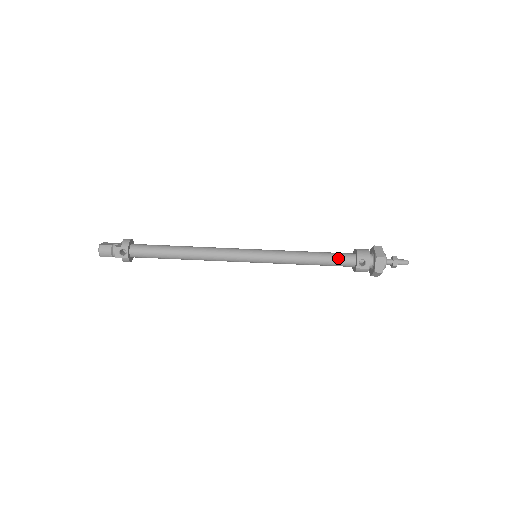
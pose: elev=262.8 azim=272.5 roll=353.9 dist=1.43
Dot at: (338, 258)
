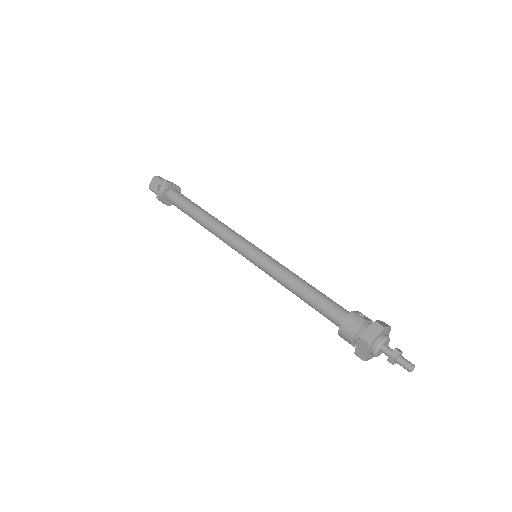
Dot at: (335, 302)
